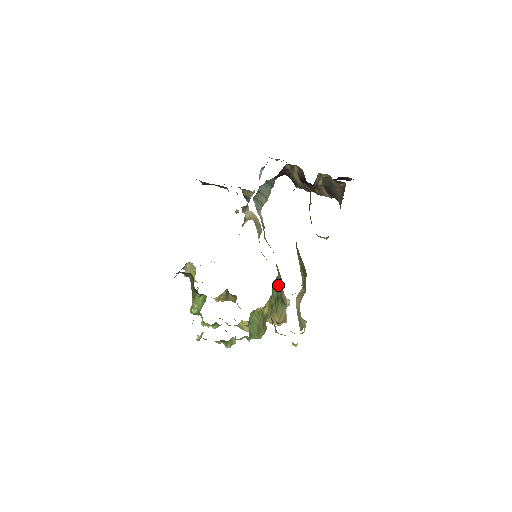
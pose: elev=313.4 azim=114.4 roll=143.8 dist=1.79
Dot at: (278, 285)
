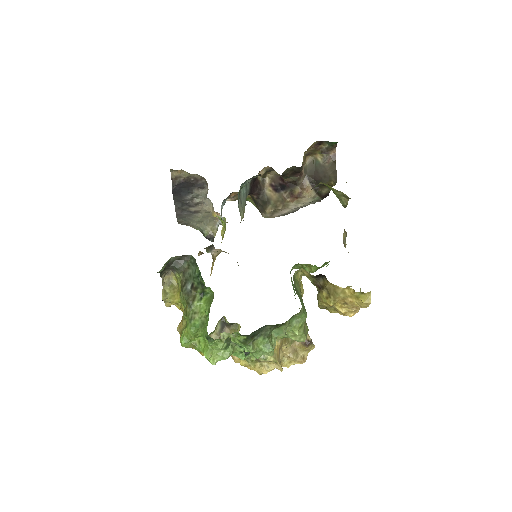
Dot at: occluded
